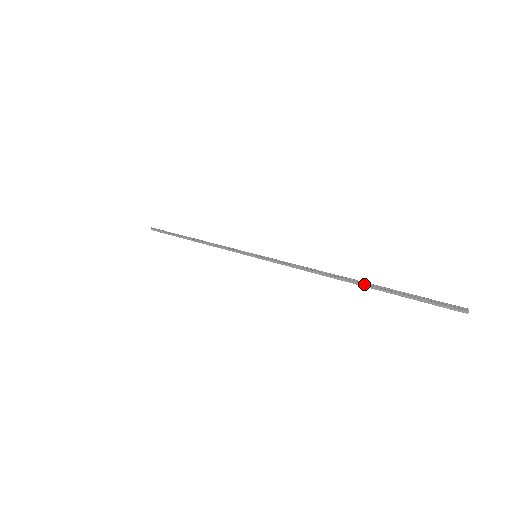
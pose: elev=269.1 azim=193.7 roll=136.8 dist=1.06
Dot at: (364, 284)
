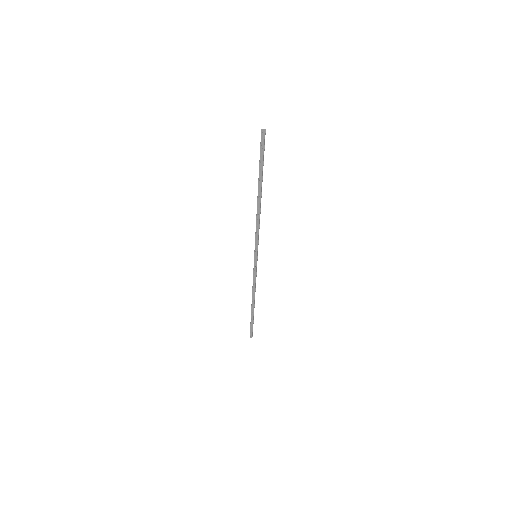
Dot at: (258, 184)
